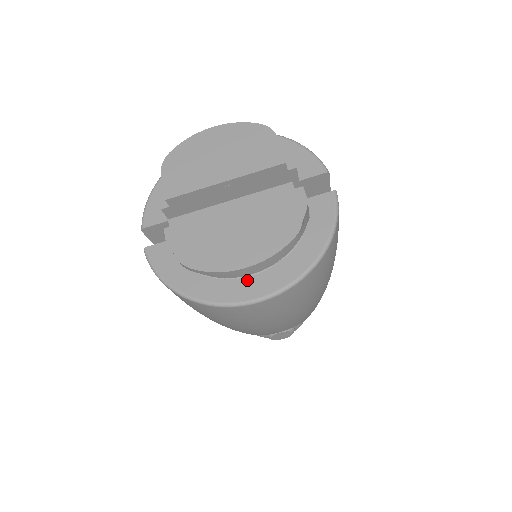
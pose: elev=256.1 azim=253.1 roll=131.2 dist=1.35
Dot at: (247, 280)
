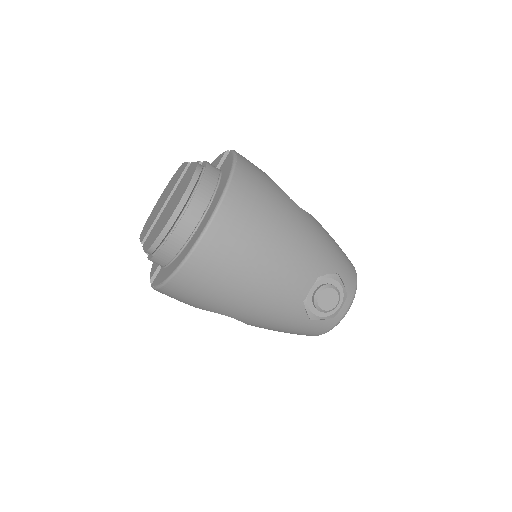
Dot at: (198, 229)
